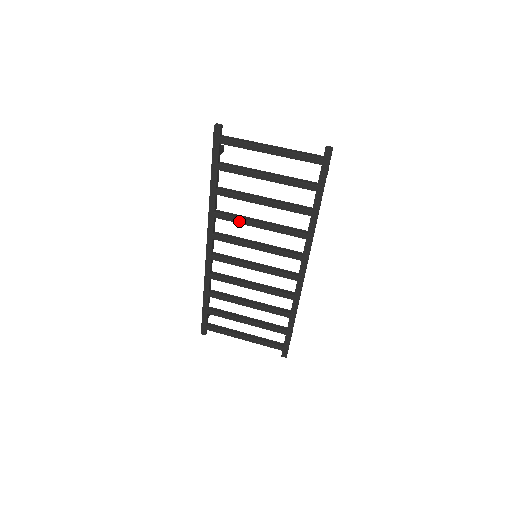
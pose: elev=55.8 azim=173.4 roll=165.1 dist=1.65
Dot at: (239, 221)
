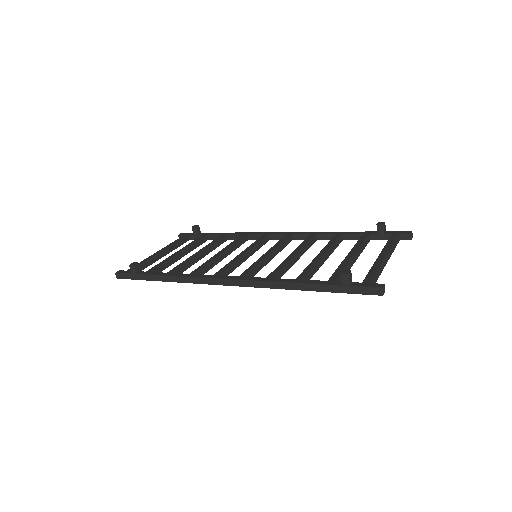
Dot at: occluded
